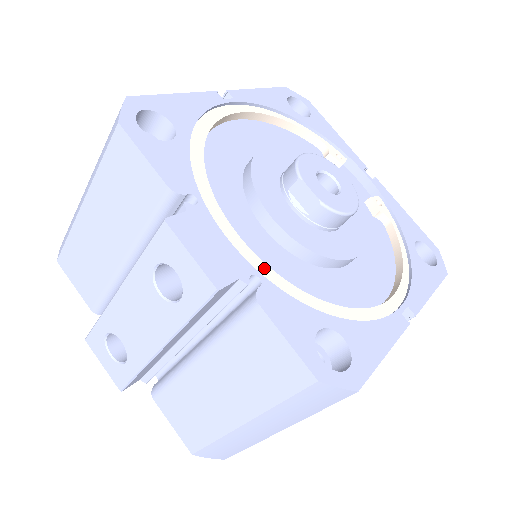
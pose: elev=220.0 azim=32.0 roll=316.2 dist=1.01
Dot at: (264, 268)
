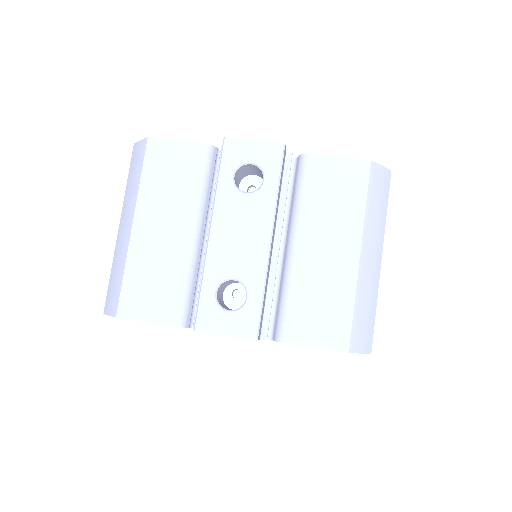
Dot at: occluded
